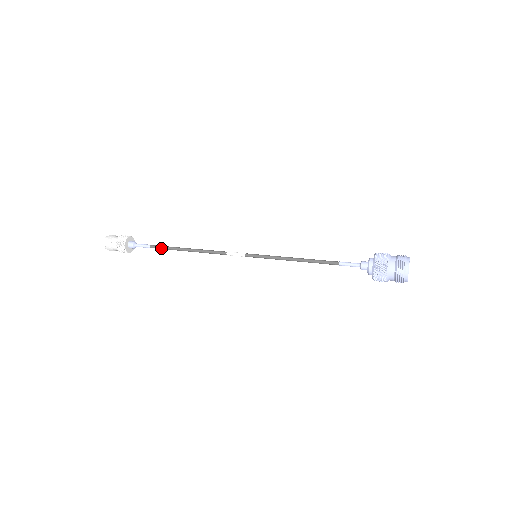
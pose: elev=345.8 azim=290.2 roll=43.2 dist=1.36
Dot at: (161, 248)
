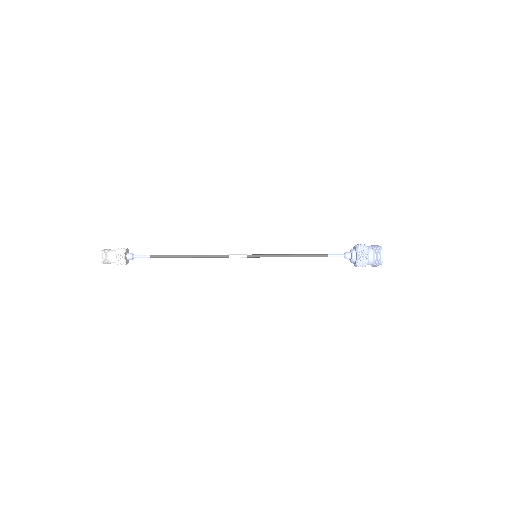
Dot at: occluded
